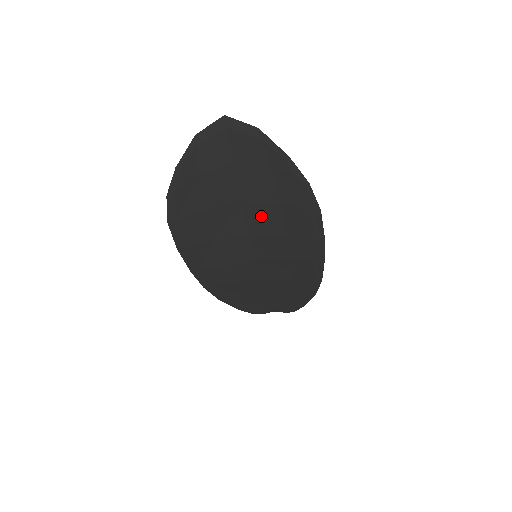
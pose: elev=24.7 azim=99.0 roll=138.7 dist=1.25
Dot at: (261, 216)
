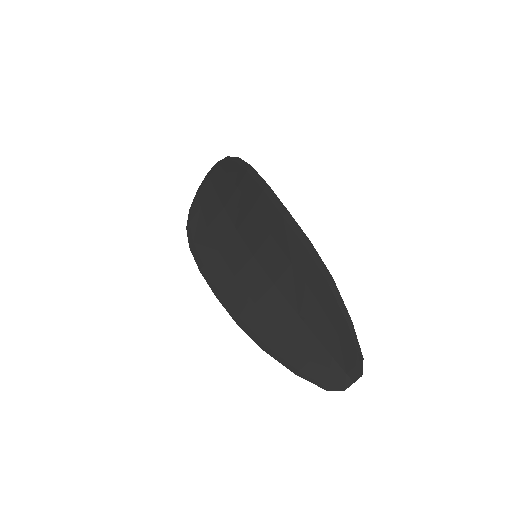
Dot at: (236, 208)
